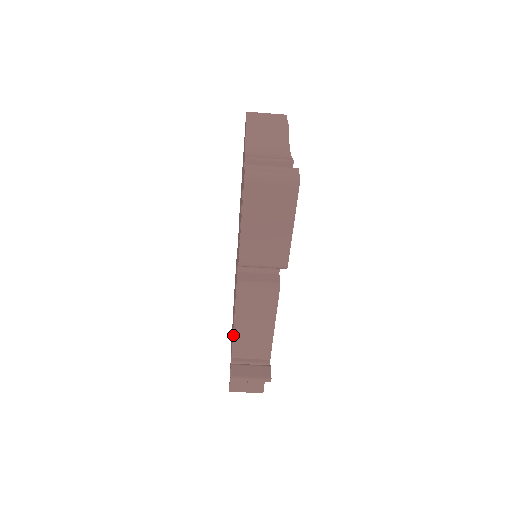
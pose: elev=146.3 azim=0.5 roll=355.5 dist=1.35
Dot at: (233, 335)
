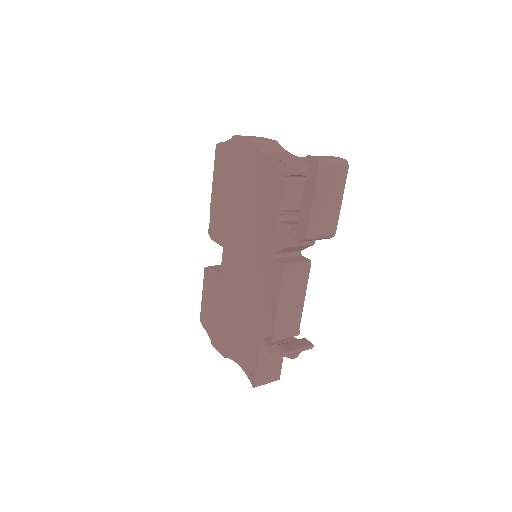
Dot at: (275, 318)
